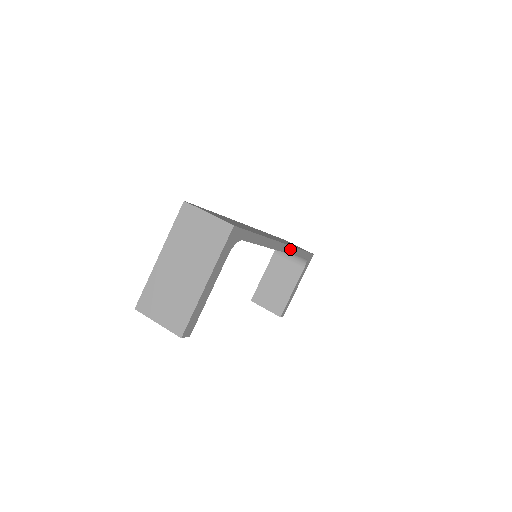
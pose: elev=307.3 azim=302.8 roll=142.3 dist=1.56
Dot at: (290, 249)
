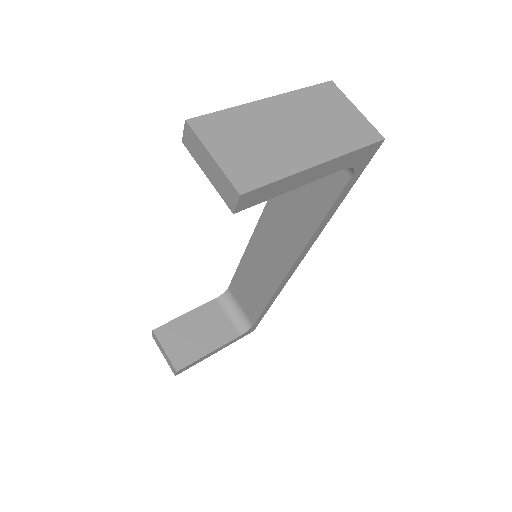
Dot at: (284, 283)
